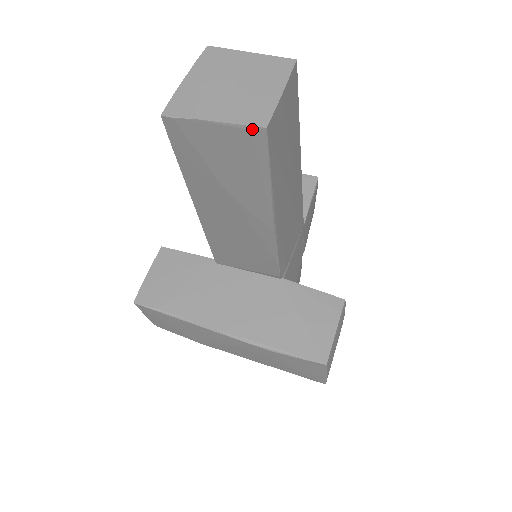
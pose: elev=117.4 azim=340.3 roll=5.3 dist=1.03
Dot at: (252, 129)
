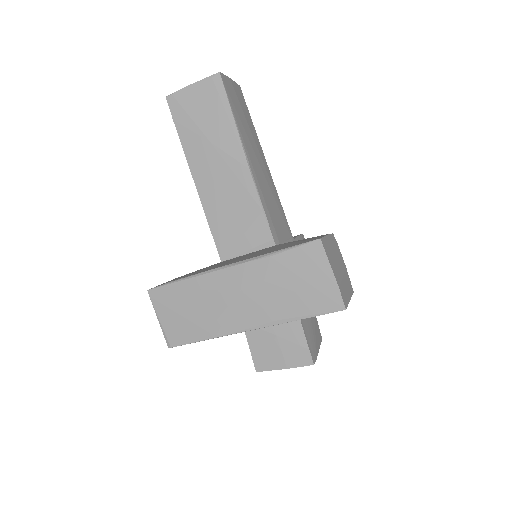
Dot at: (212, 77)
